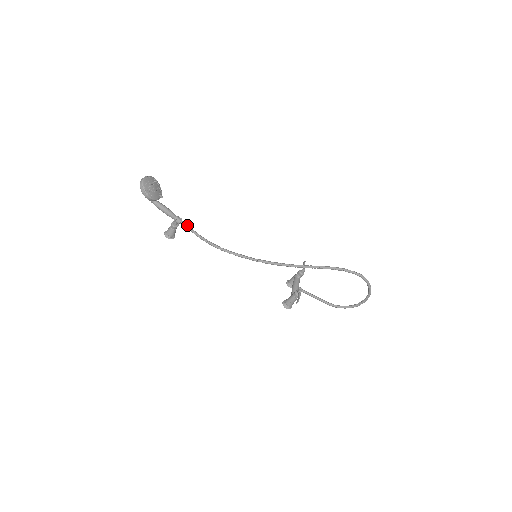
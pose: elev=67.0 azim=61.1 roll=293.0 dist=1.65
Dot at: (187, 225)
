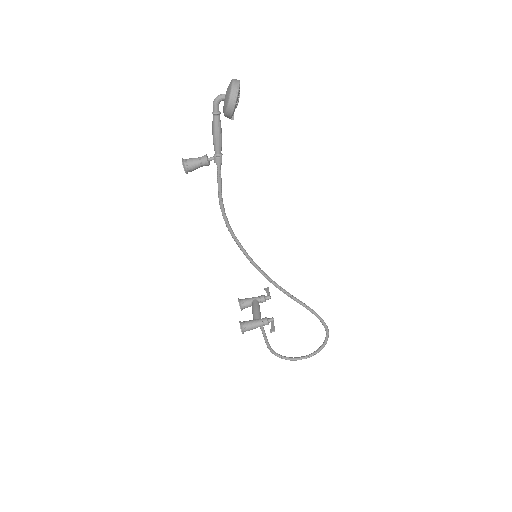
Dot at: occluded
